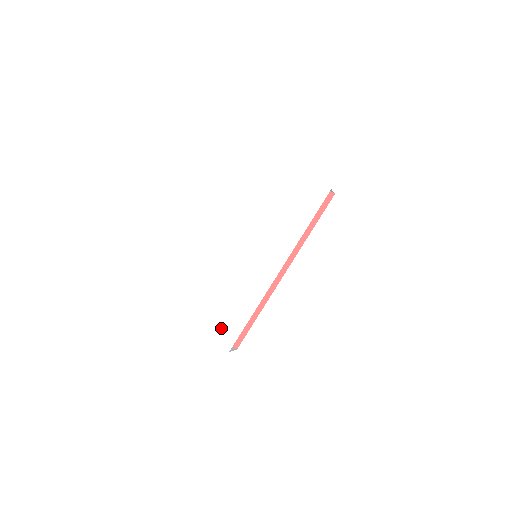
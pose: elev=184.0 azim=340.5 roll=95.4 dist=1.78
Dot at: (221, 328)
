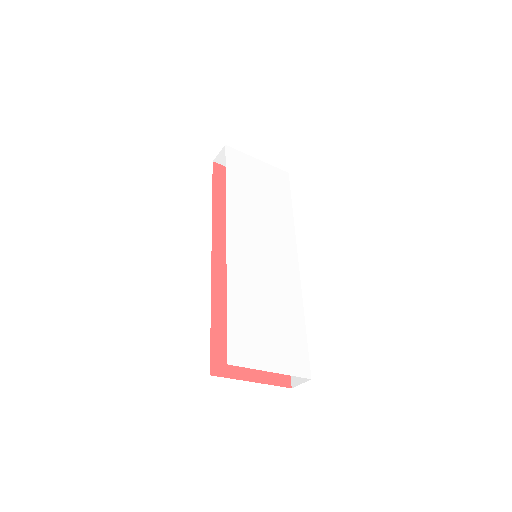
Dot at: (285, 352)
